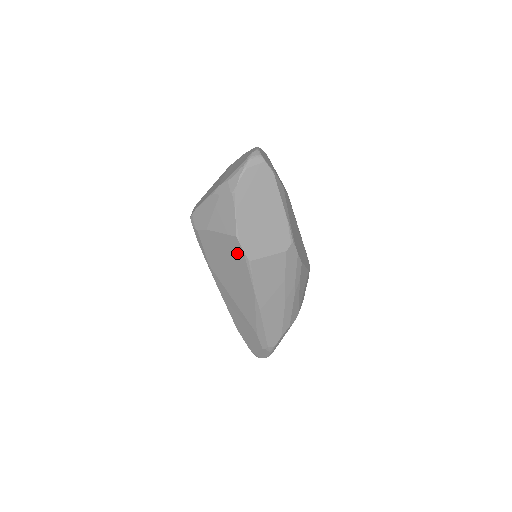
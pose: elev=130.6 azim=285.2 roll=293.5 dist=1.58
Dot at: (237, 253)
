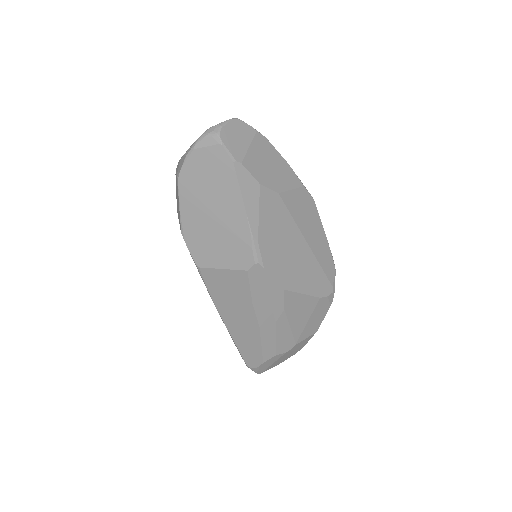
Dot at: occluded
